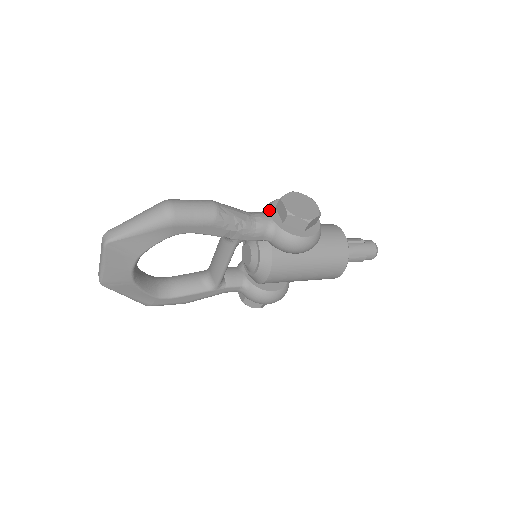
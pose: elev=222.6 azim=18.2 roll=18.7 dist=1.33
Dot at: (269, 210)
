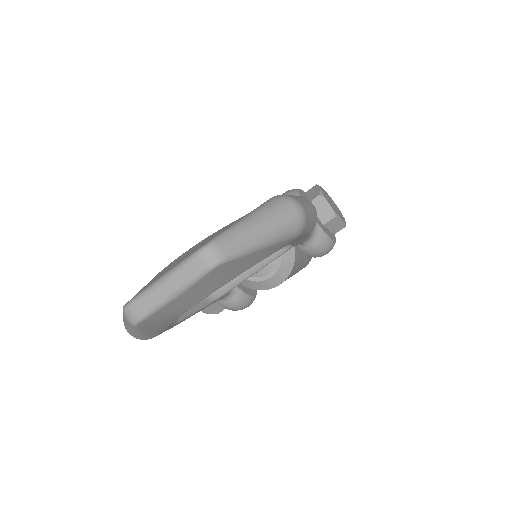
Dot at: occluded
